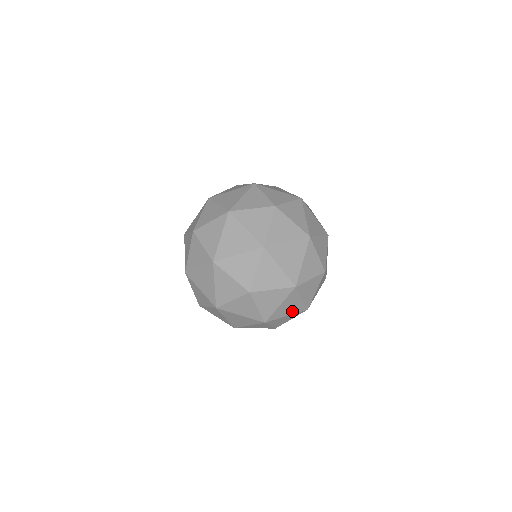
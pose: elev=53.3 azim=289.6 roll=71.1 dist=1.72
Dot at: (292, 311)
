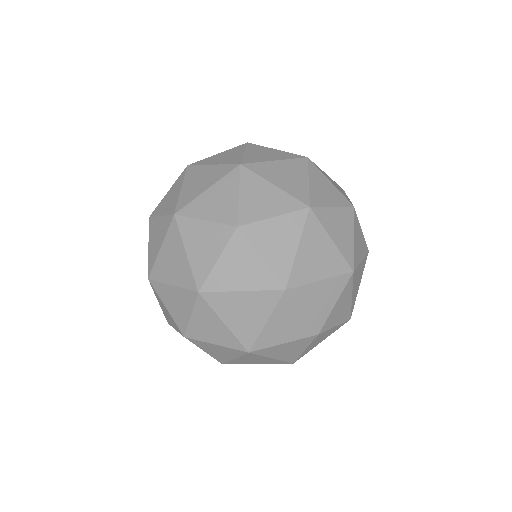
Dot at: (212, 181)
